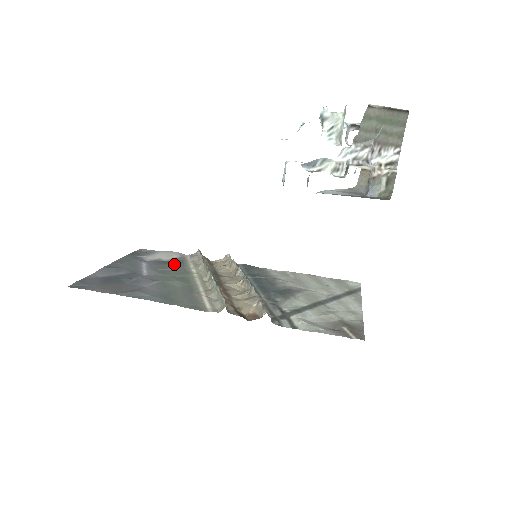
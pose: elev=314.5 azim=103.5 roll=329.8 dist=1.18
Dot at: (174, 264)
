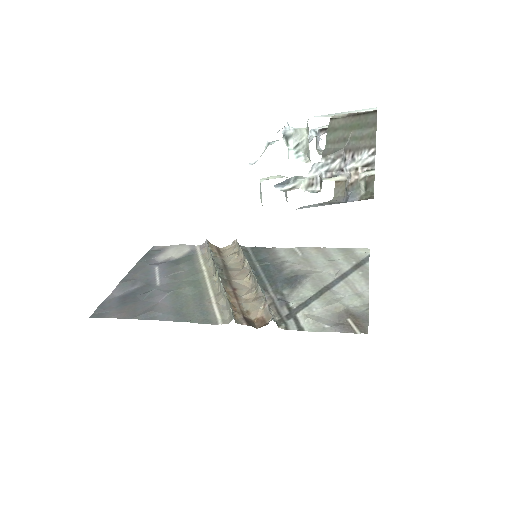
Dot at: (185, 263)
